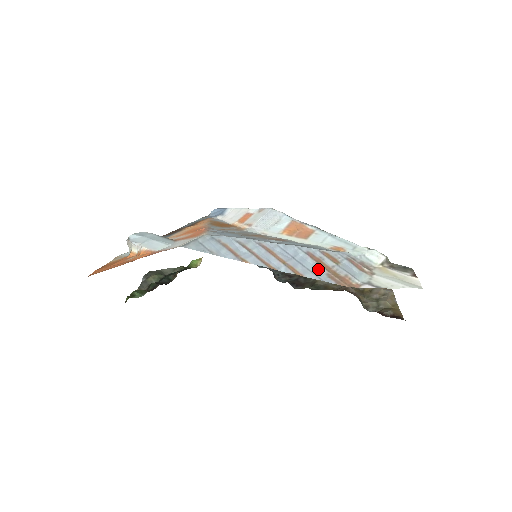
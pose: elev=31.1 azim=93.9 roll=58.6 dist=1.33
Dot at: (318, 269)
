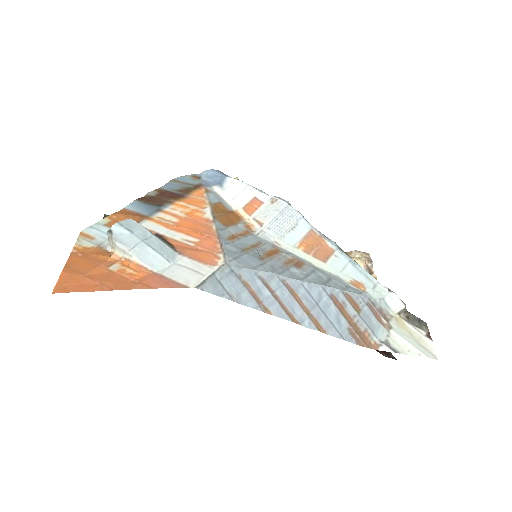
Dot at: (340, 321)
